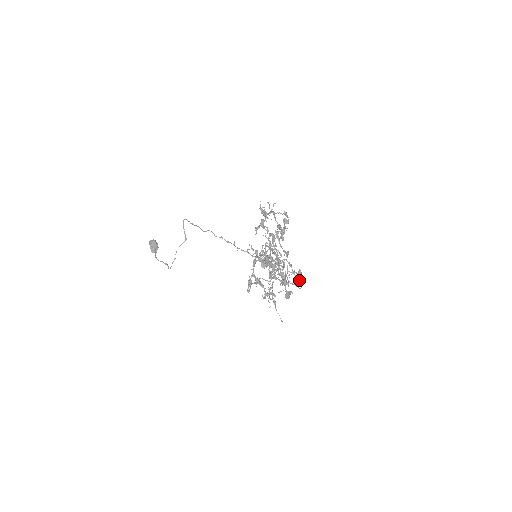
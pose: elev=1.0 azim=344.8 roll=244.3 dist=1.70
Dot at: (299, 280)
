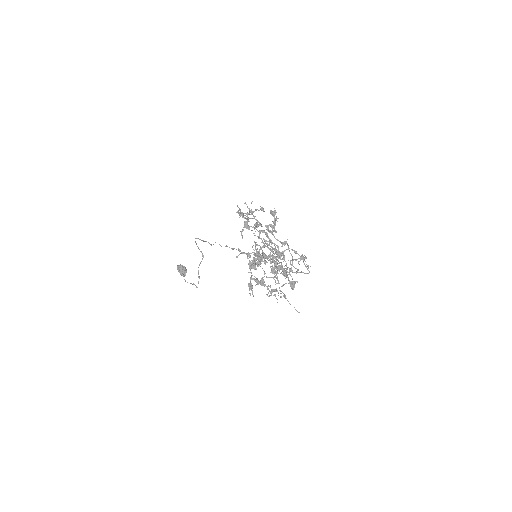
Dot at: (305, 266)
